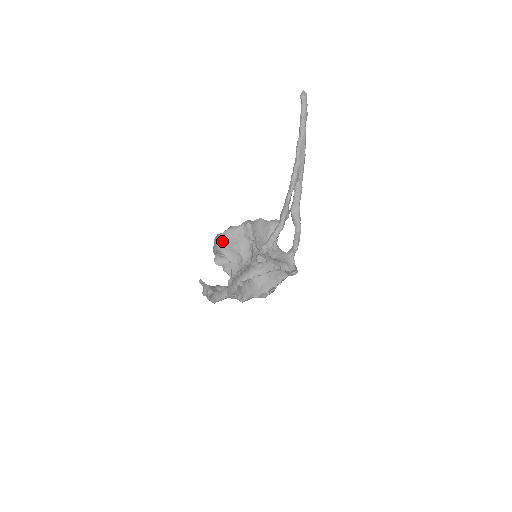
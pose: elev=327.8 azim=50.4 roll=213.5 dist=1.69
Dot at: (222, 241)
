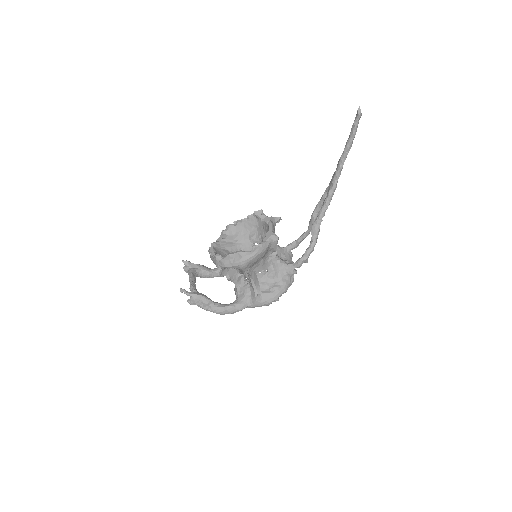
Dot at: (252, 261)
